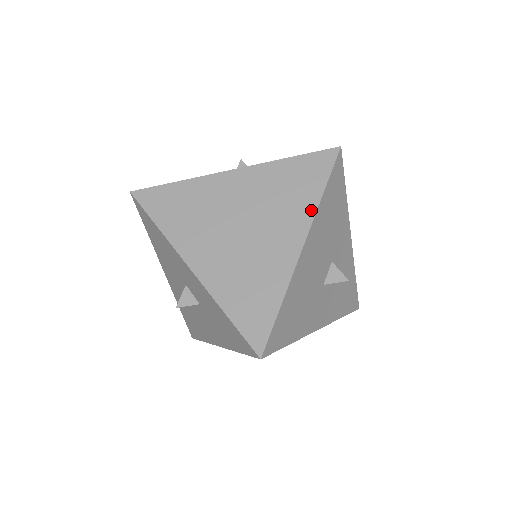
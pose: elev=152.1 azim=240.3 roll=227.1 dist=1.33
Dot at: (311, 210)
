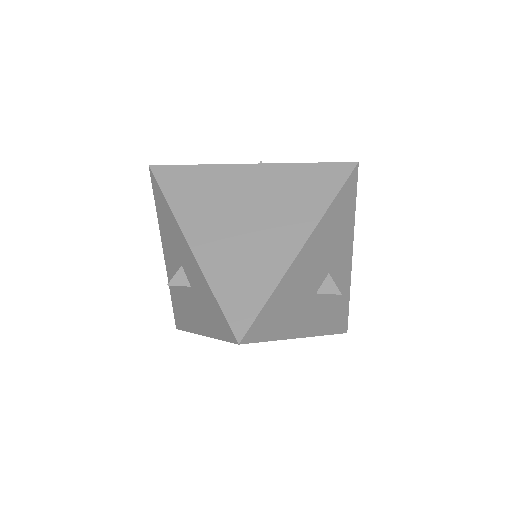
Dot at: (318, 214)
